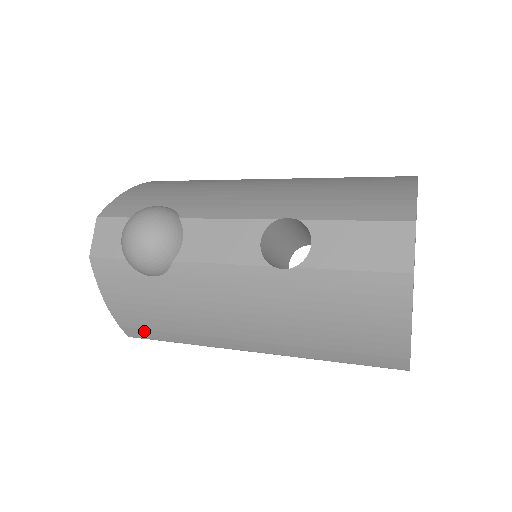
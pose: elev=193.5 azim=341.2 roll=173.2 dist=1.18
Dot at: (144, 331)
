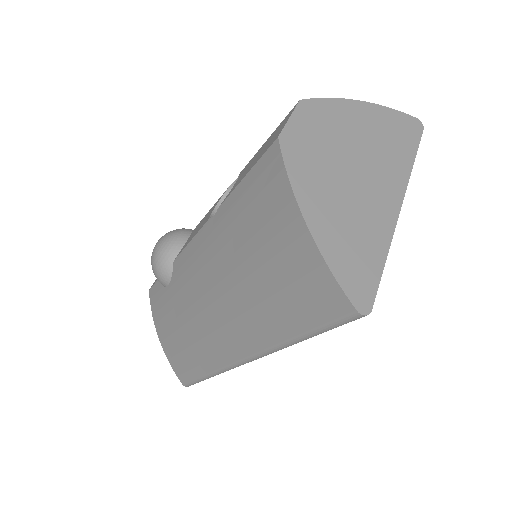
Dot at: (182, 366)
